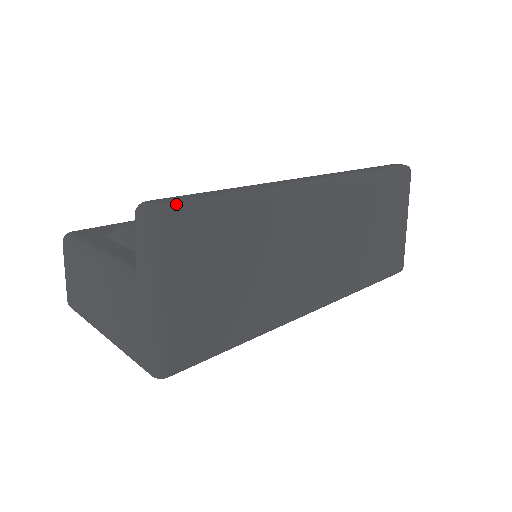
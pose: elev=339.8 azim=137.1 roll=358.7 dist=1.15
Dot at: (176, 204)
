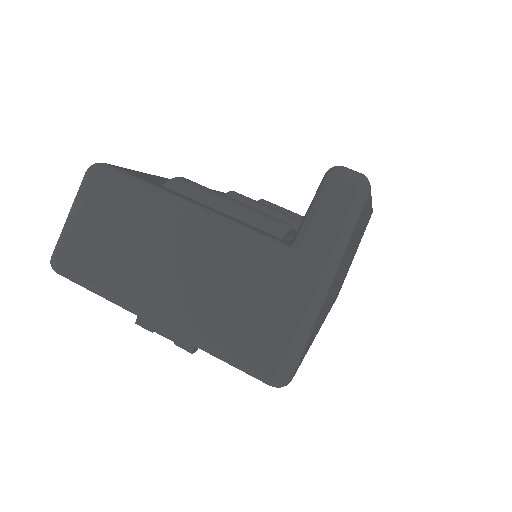
Dot at: occluded
